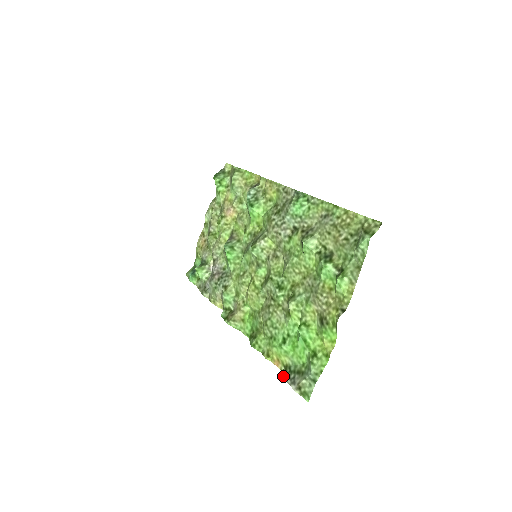
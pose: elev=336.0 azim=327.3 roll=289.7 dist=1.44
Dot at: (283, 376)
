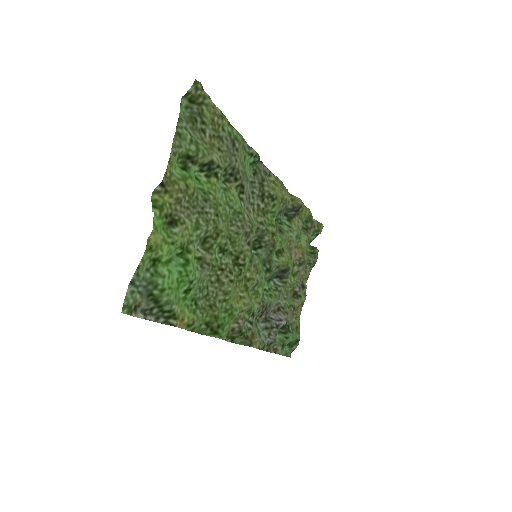
Dot at: (160, 322)
